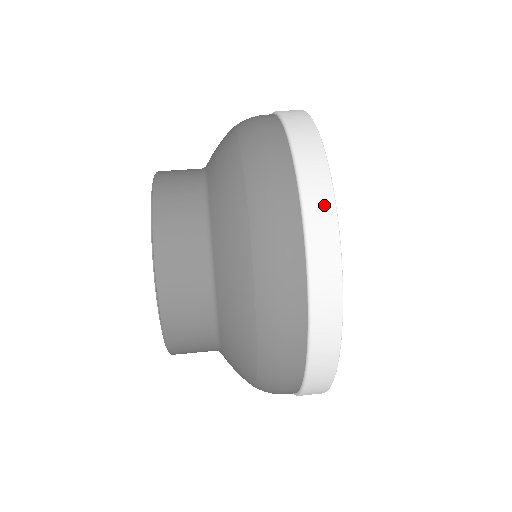
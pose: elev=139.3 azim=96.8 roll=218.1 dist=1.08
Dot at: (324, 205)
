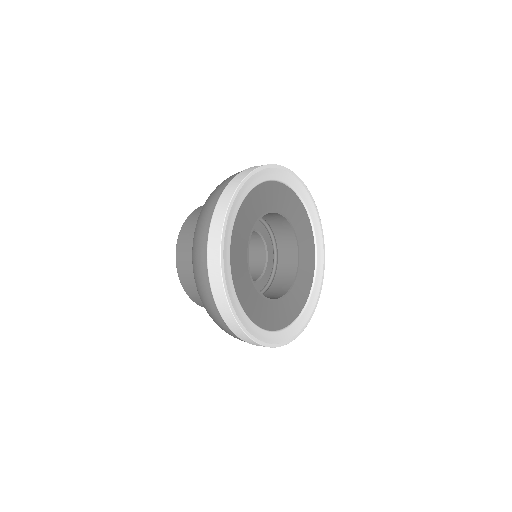
Dot at: (215, 253)
